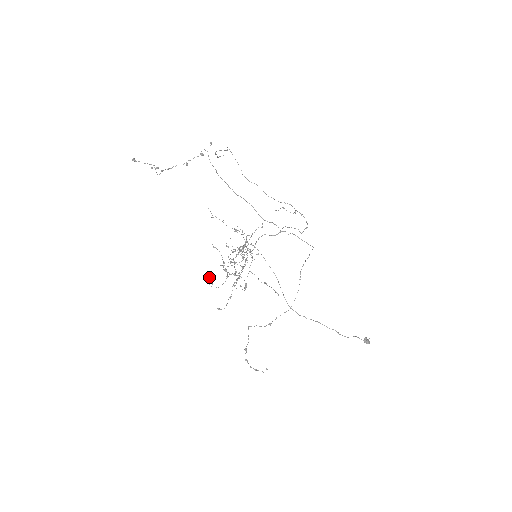
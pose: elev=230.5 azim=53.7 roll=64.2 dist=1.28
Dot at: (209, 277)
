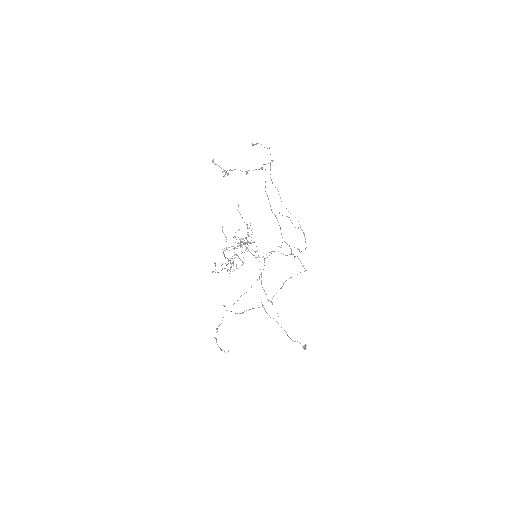
Dot at: (215, 264)
